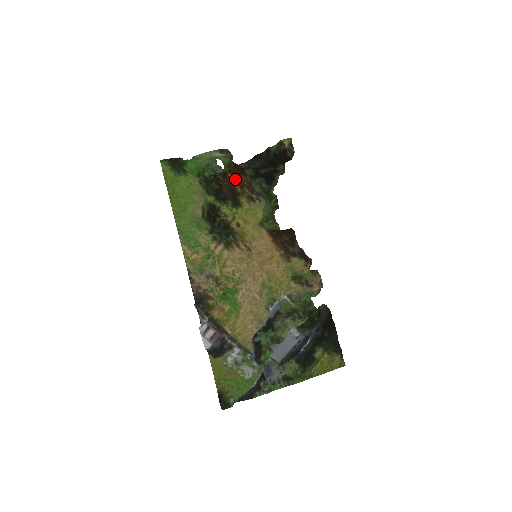
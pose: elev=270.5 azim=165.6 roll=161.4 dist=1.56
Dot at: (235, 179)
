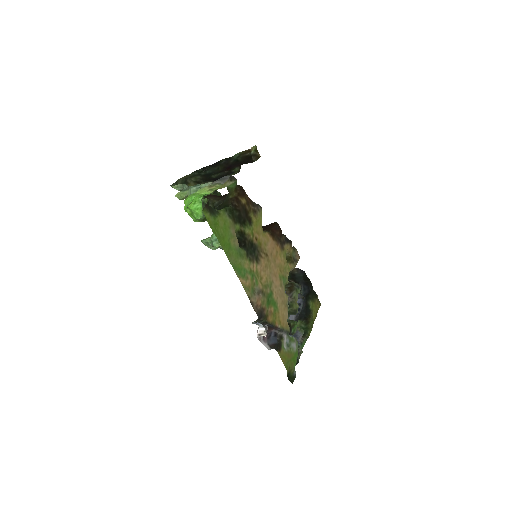
Dot at: (243, 200)
